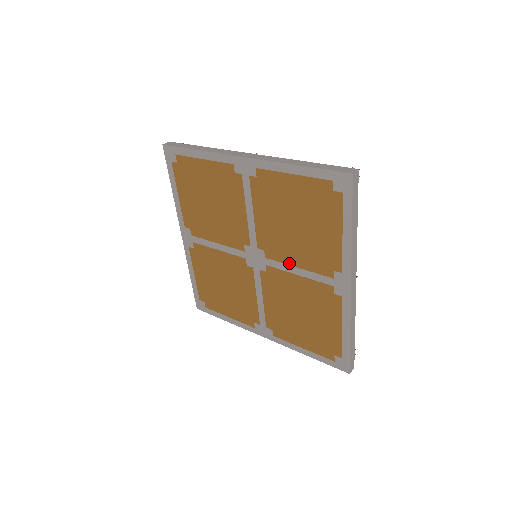
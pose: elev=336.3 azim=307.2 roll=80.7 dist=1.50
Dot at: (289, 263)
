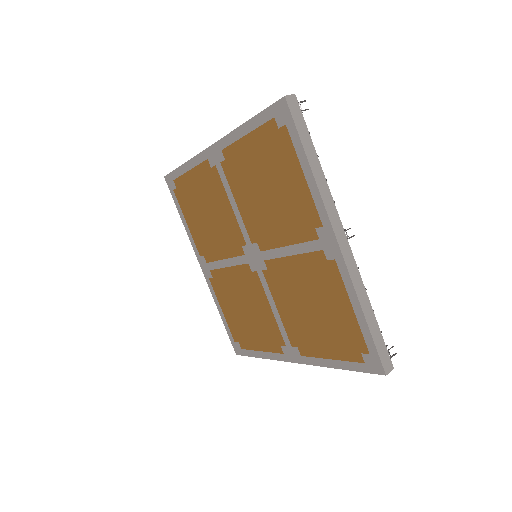
Dot at: (279, 245)
